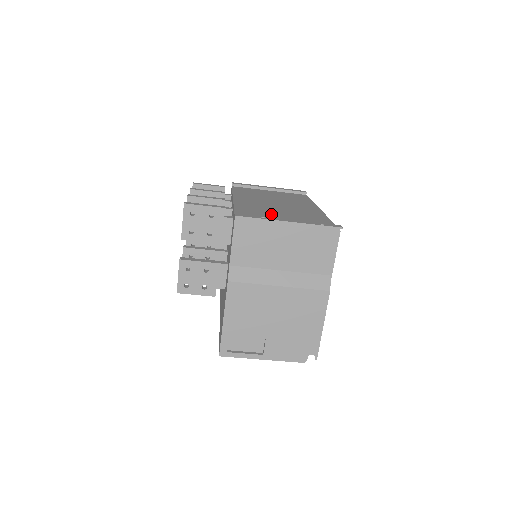
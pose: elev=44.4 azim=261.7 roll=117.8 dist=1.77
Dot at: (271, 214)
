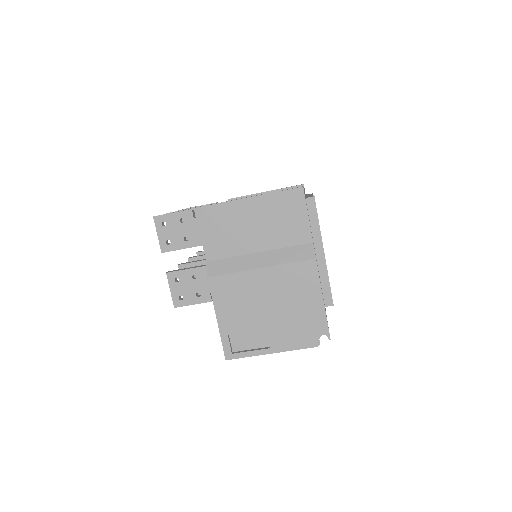
Dot at: occluded
